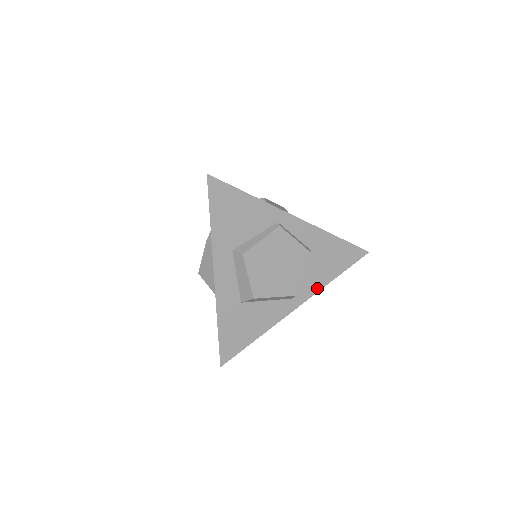
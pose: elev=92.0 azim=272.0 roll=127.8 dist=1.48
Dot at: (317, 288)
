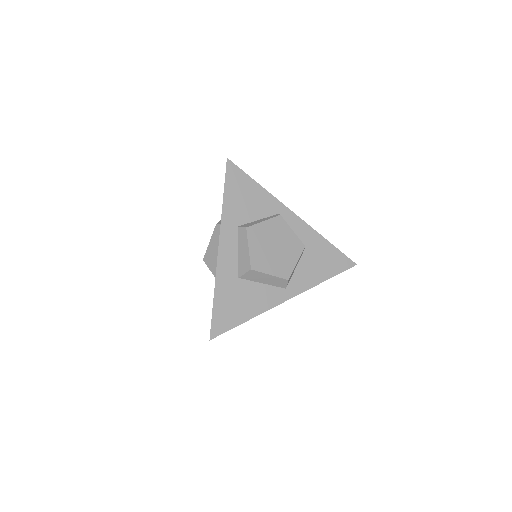
Dot at: (308, 285)
